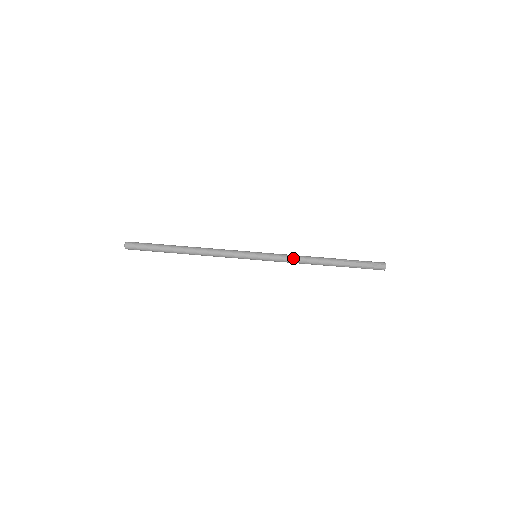
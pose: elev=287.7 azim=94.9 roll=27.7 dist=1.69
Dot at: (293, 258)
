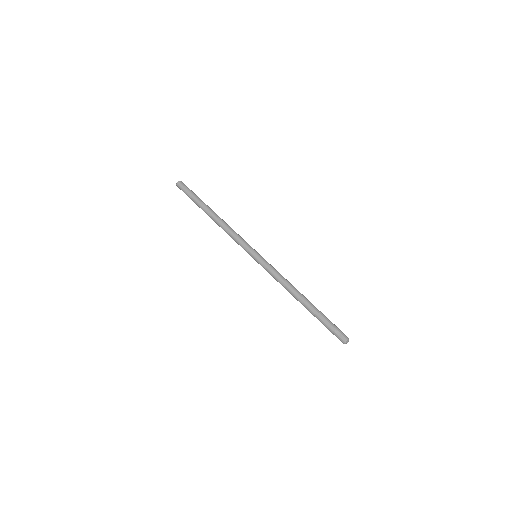
Dot at: (279, 279)
